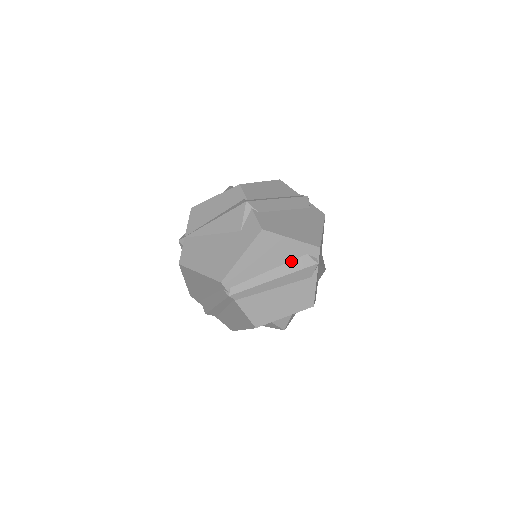
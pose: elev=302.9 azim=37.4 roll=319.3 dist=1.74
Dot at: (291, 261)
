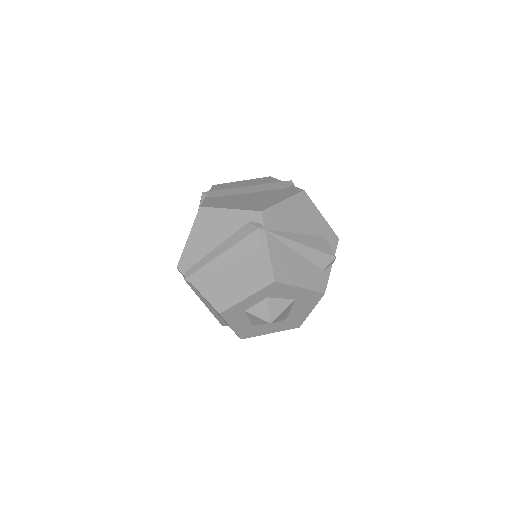
Dot at: (235, 233)
